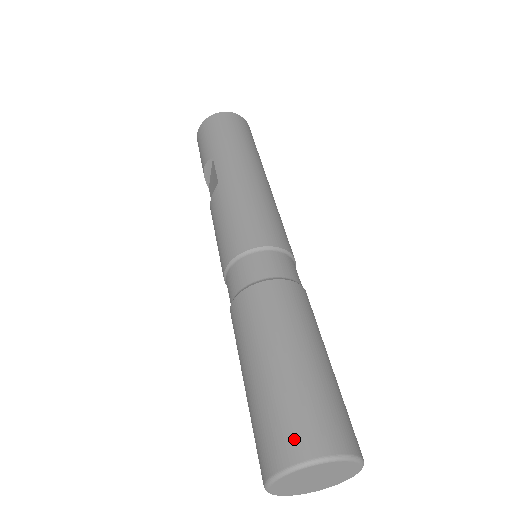
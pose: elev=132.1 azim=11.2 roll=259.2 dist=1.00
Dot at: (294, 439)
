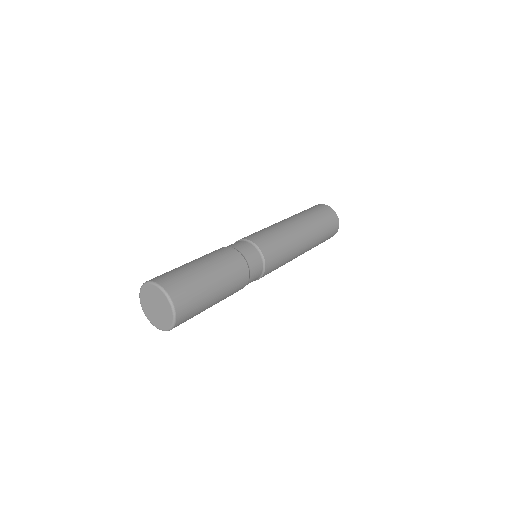
Dot at: occluded
